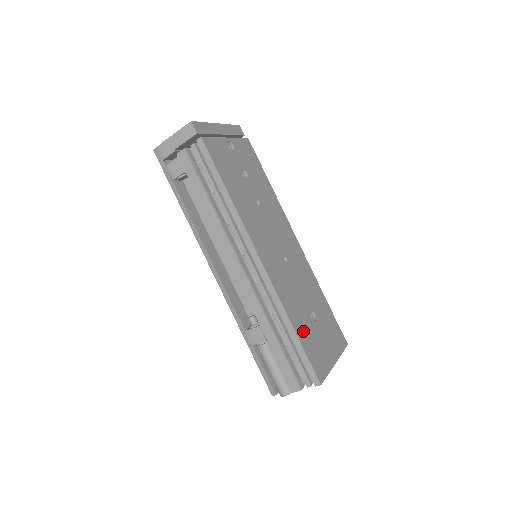
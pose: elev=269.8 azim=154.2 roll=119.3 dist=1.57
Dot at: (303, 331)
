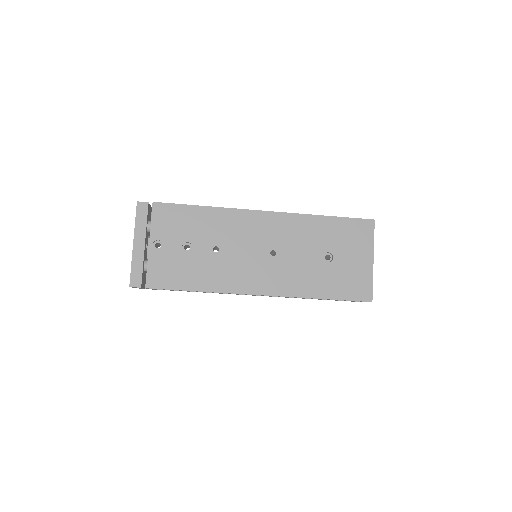
Dot at: (330, 287)
